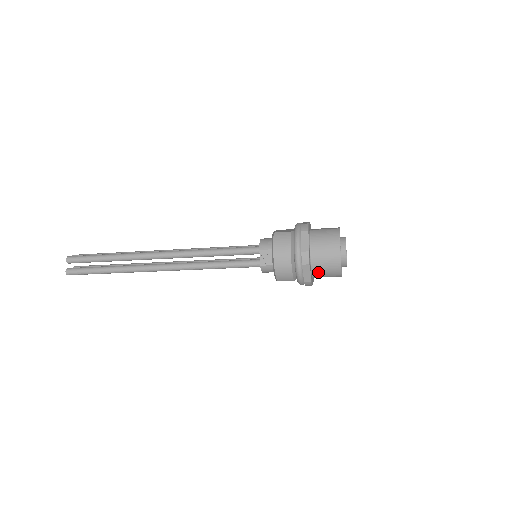
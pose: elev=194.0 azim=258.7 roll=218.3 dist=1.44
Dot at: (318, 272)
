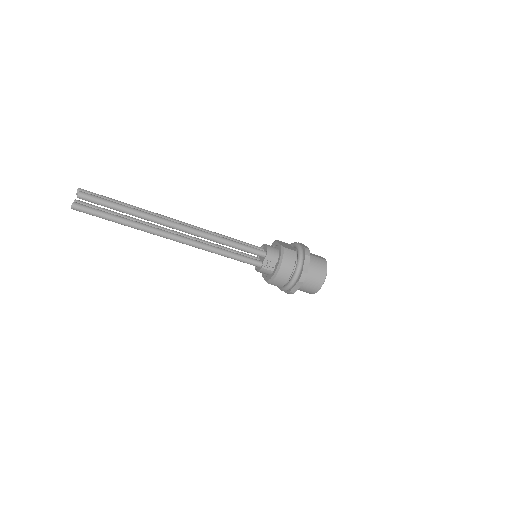
Dot at: (301, 287)
